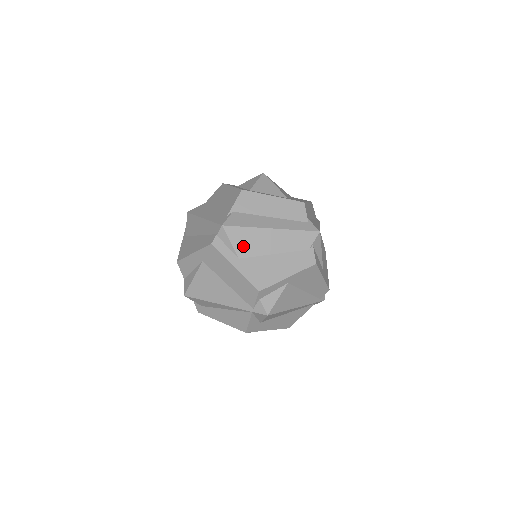
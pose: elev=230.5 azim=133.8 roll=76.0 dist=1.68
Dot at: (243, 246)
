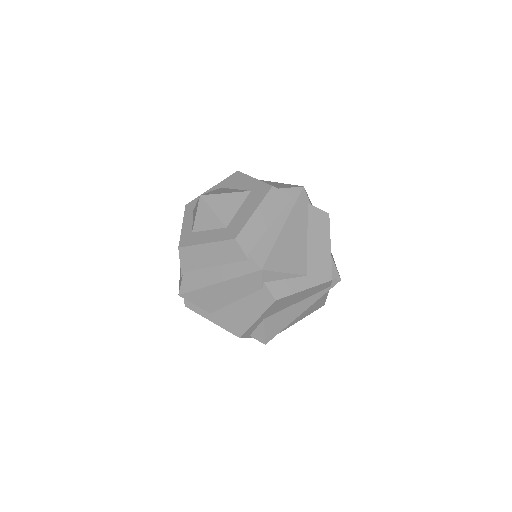
Dot at: (206, 304)
